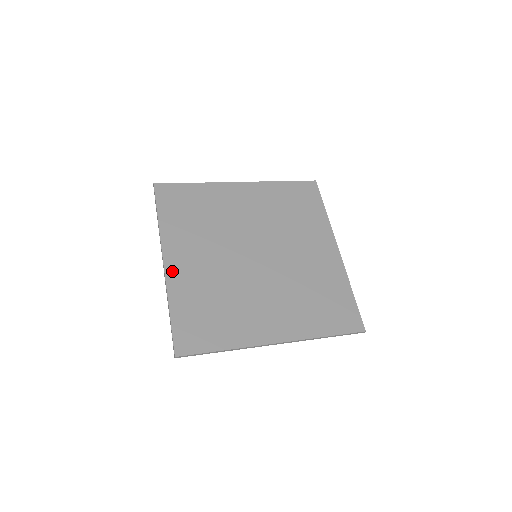
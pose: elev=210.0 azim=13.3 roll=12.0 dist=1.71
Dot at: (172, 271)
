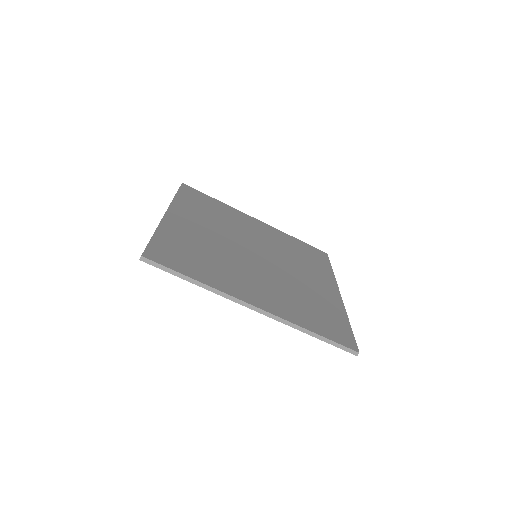
Dot at: (171, 219)
